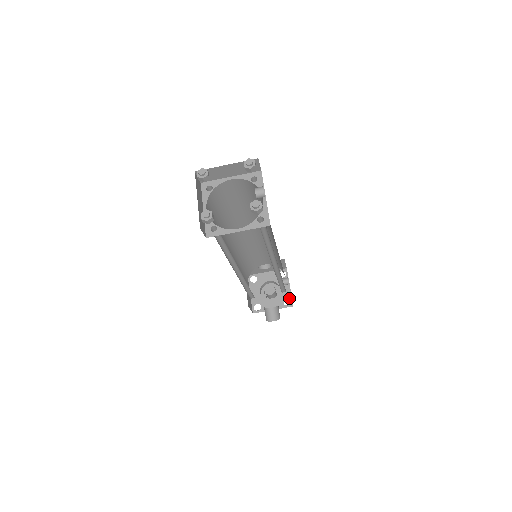
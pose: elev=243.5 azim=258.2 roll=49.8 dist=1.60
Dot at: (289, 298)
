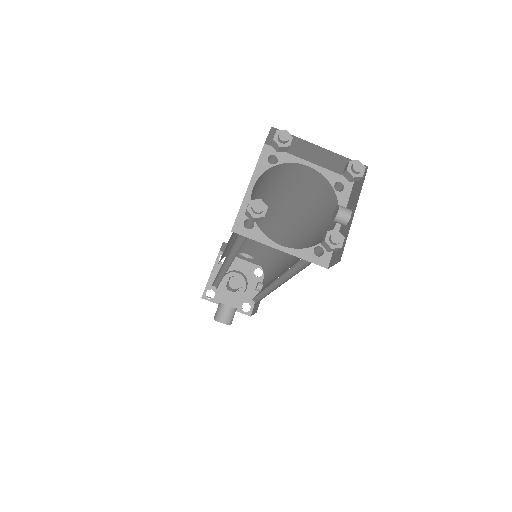
Dot at: (251, 304)
